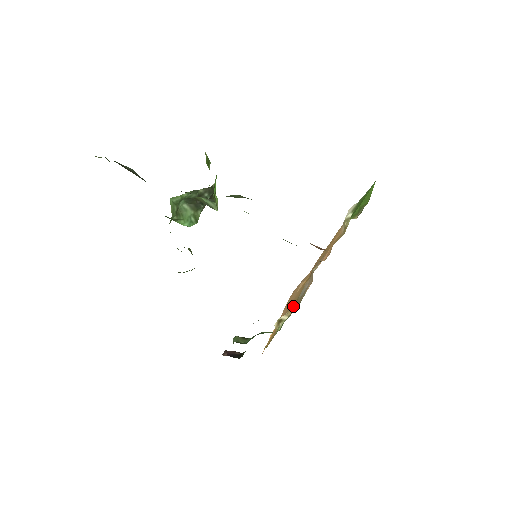
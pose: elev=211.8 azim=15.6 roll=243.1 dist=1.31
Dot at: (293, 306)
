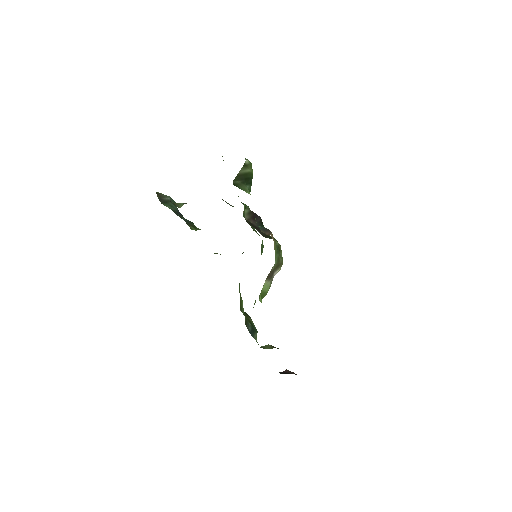
Dot at: occluded
